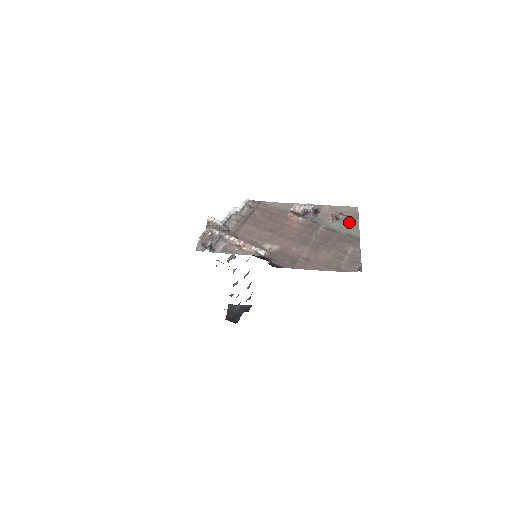
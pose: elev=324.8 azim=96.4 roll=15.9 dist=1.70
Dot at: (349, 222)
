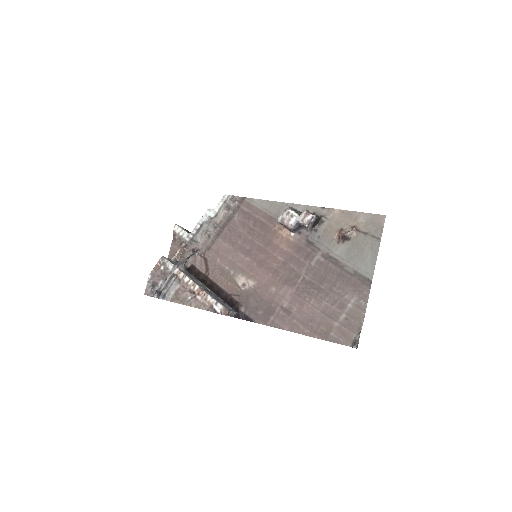
Dot at: (363, 247)
